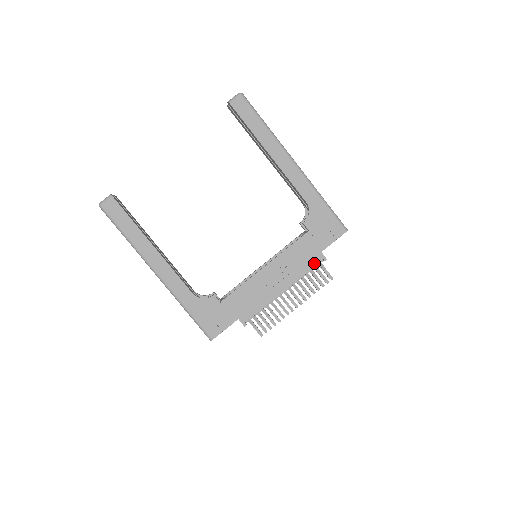
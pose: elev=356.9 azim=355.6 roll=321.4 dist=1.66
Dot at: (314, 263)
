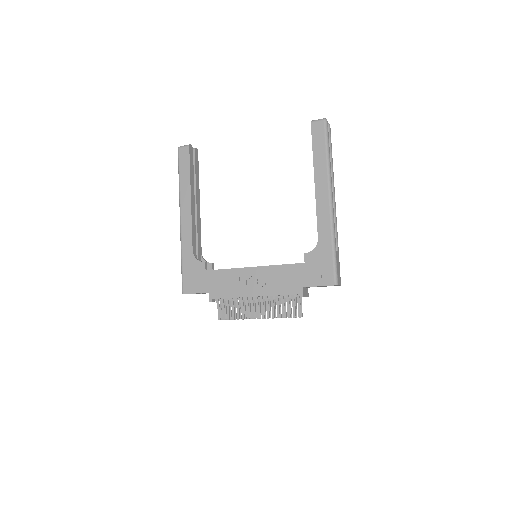
Dot at: (291, 292)
